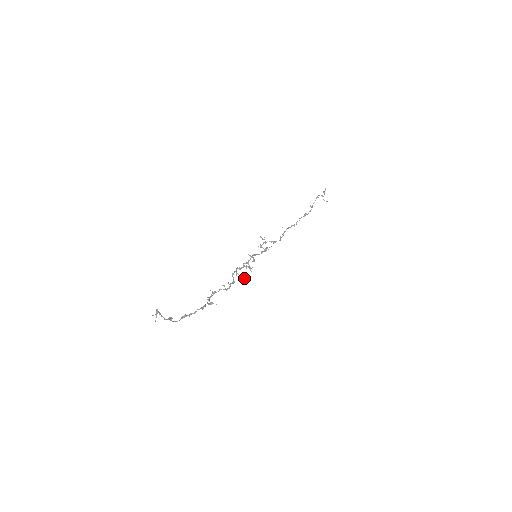
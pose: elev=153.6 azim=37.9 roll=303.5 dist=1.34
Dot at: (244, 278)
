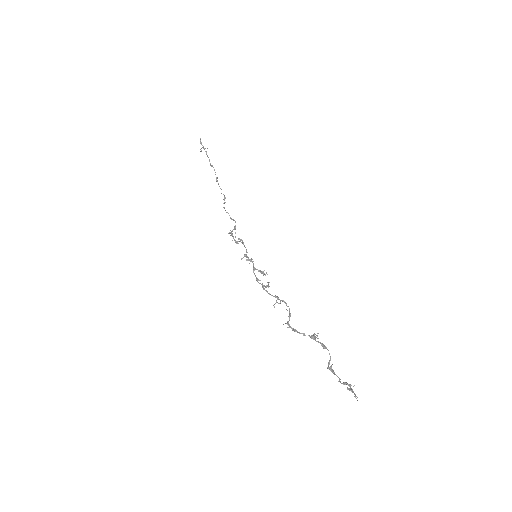
Dot at: (269, 286)
